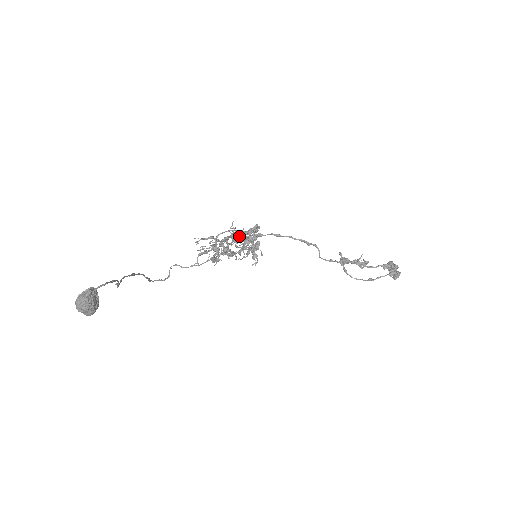
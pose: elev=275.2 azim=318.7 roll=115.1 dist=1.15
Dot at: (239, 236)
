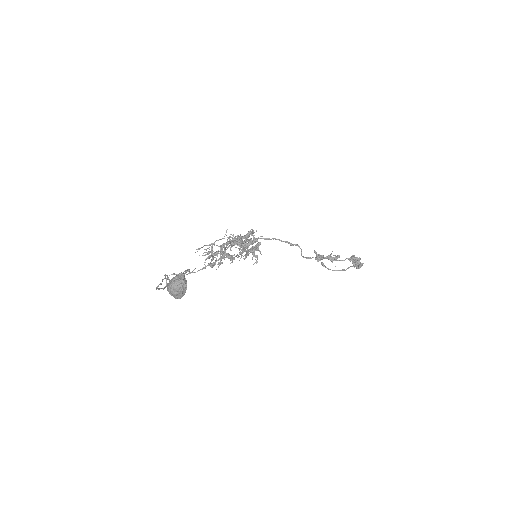
Dot at: occluded
